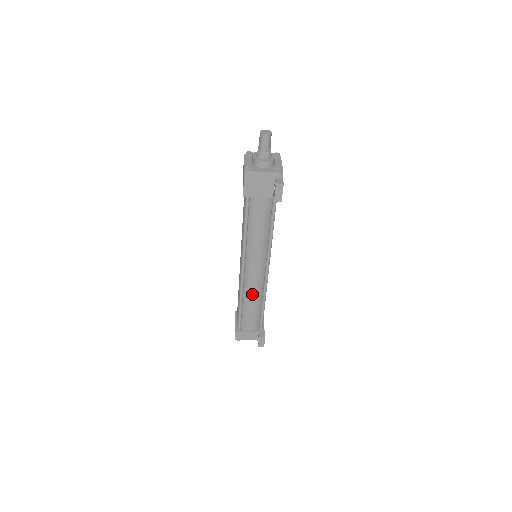
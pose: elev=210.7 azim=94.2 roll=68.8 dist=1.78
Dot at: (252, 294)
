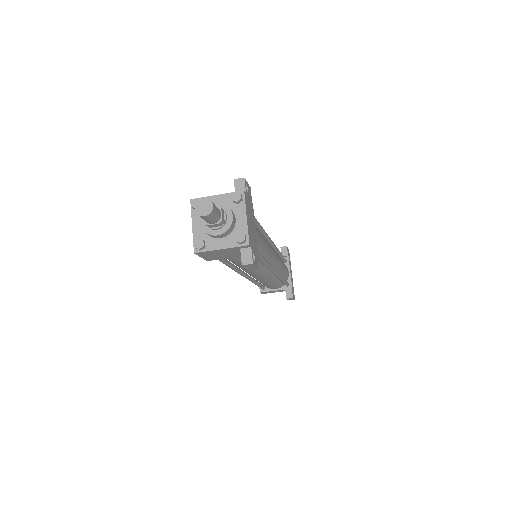
Dot at: (264, 281)
